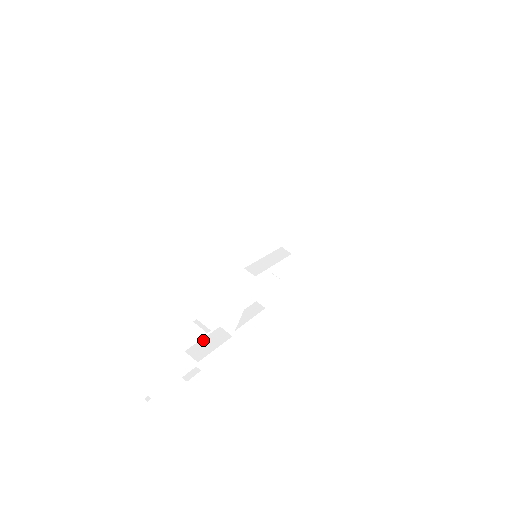
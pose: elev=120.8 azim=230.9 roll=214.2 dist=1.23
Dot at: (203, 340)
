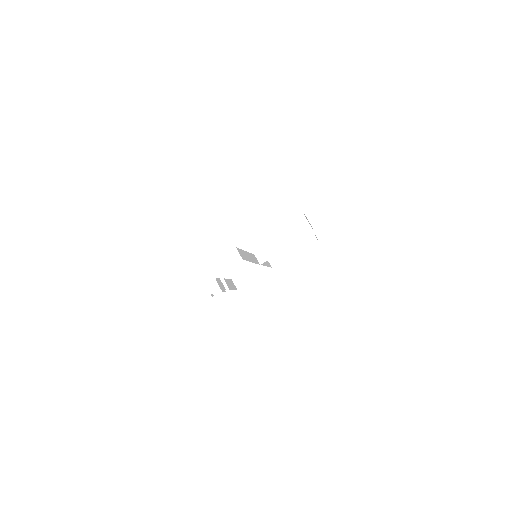
Dot at: (248, 271)
